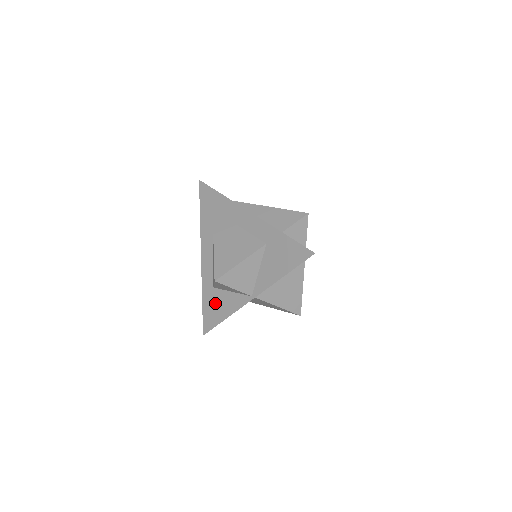
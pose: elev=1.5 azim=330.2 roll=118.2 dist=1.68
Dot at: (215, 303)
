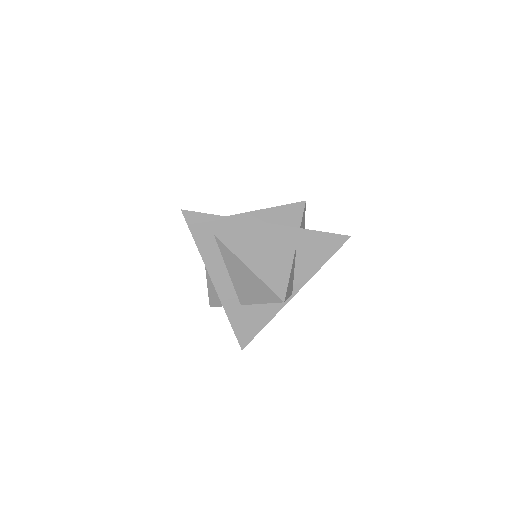
Dot at: (248, 317)
